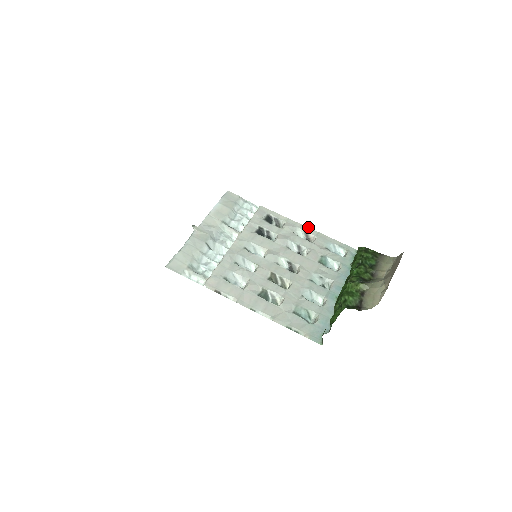
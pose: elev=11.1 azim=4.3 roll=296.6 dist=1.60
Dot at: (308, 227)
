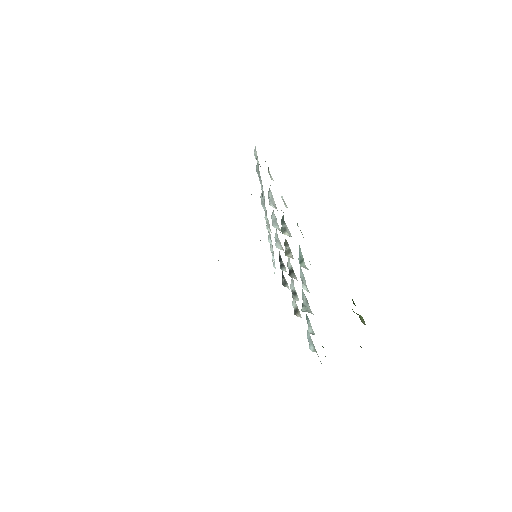
Dot at: occluded
